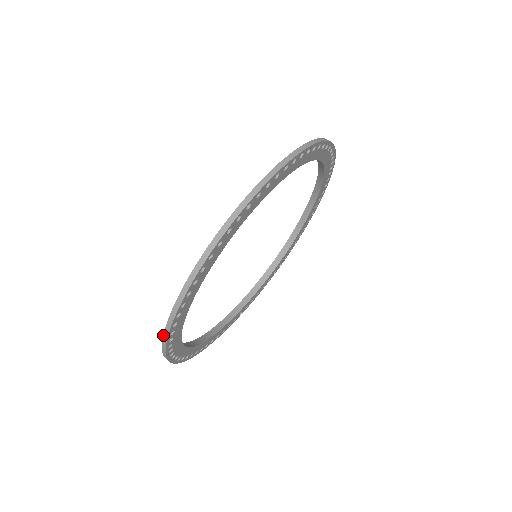
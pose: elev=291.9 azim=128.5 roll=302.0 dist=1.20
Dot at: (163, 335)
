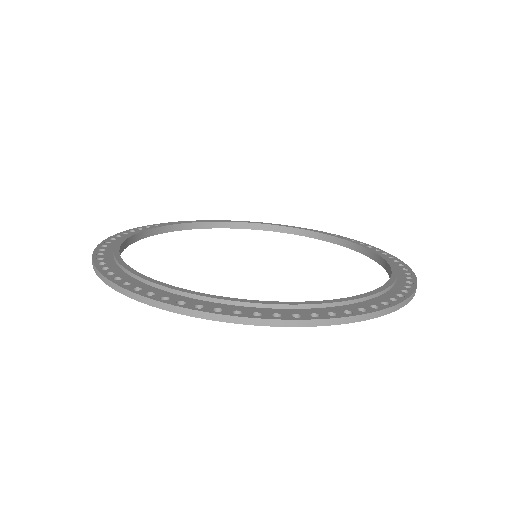
Dot at: (93, 253)
